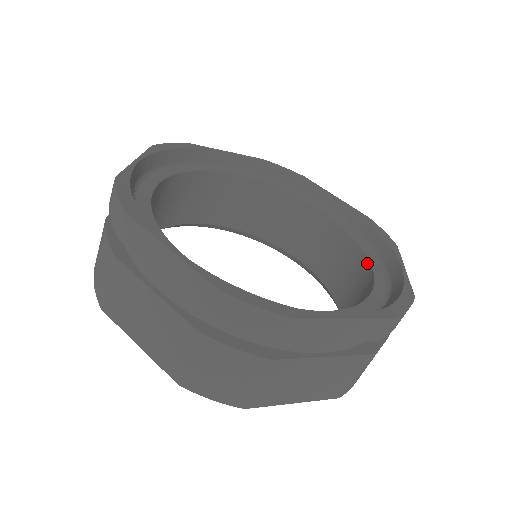
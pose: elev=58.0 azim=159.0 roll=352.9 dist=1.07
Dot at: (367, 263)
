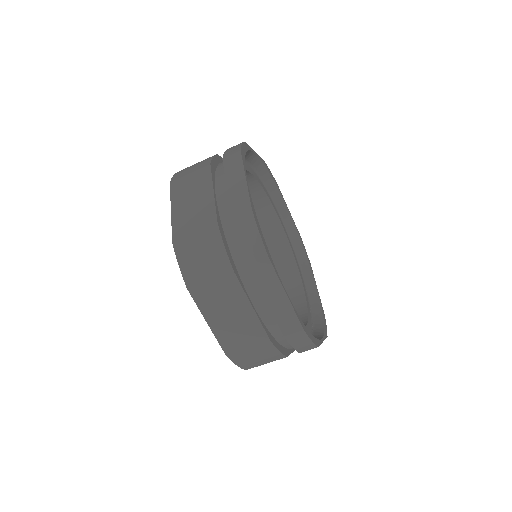
Dot at: (298, 274)
